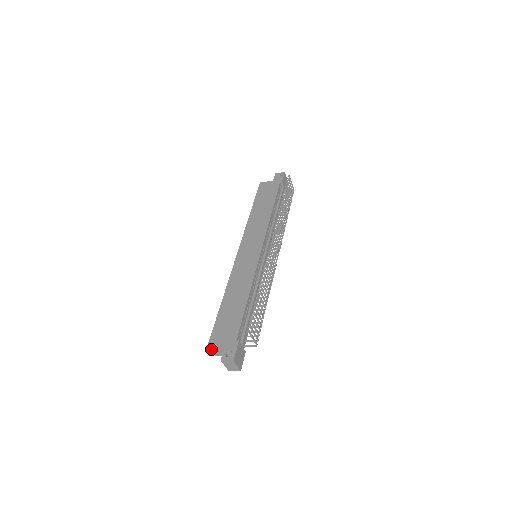
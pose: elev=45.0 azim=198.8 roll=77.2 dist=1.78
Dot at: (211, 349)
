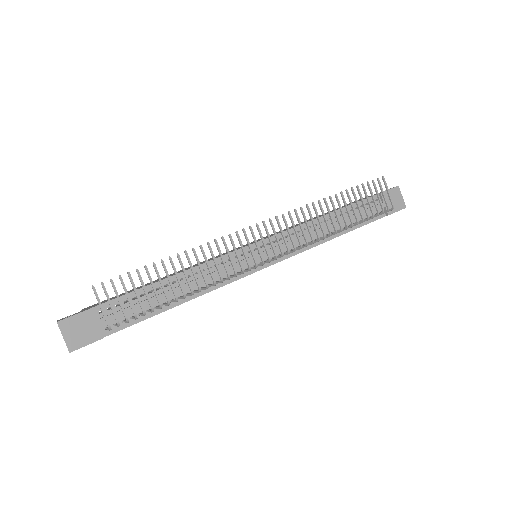
Dot at: occluded
